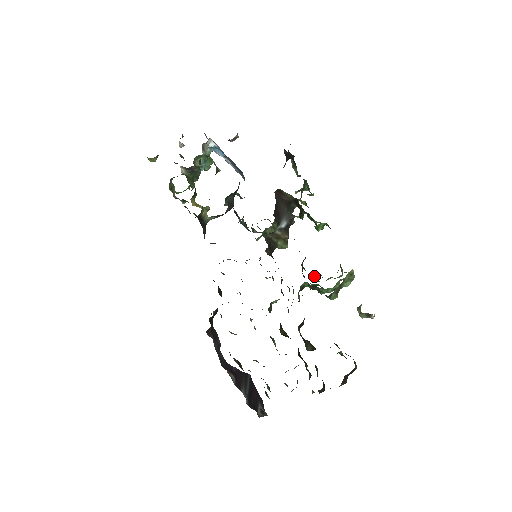
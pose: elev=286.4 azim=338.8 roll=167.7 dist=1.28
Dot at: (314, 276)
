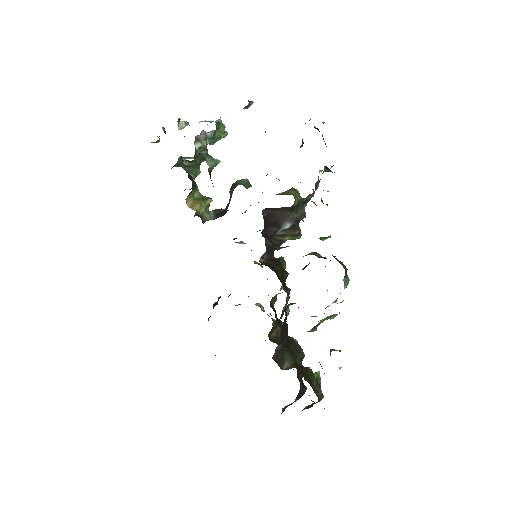
Dot at: occluded
